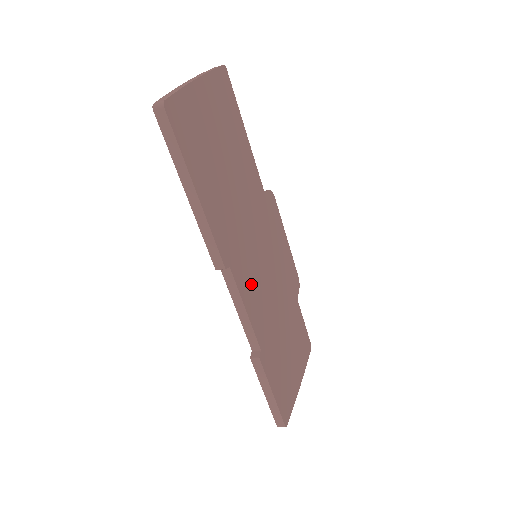
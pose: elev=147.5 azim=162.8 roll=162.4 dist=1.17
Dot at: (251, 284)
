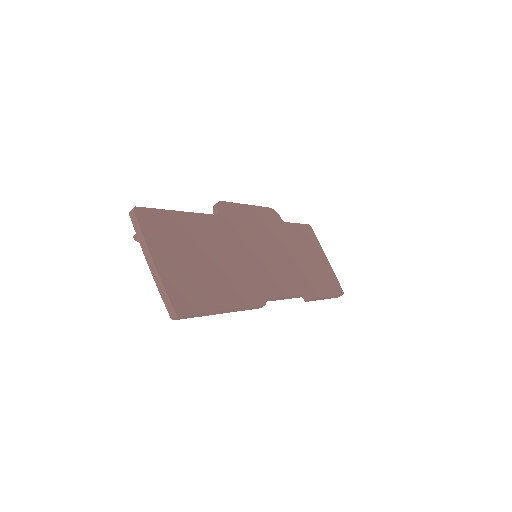
Dot at: (274, 279)
